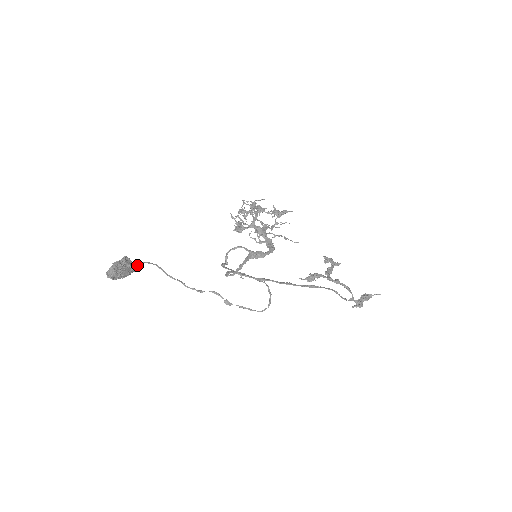
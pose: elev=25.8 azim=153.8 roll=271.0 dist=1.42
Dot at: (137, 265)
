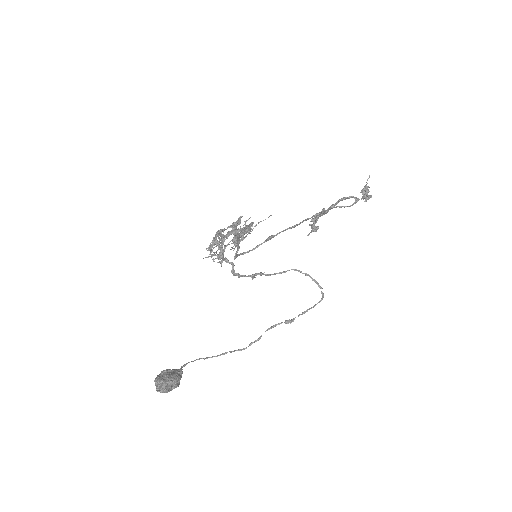
Dot at: occluded
